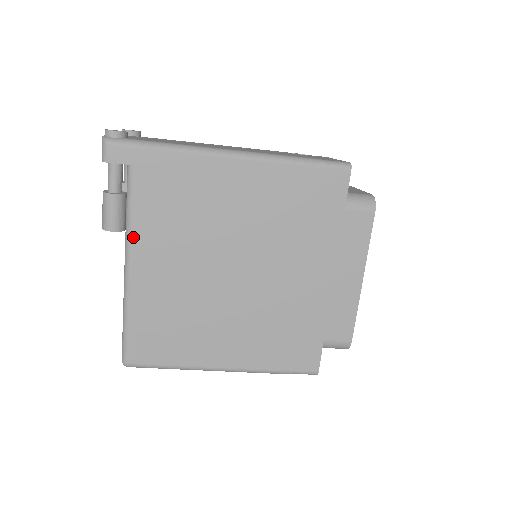
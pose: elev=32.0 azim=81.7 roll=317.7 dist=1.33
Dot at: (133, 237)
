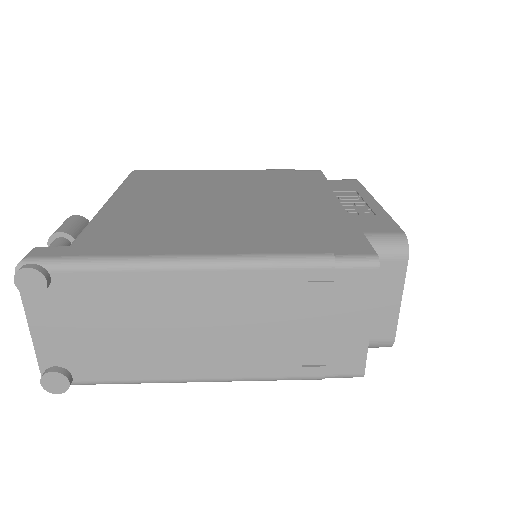
Dot at: occluded
